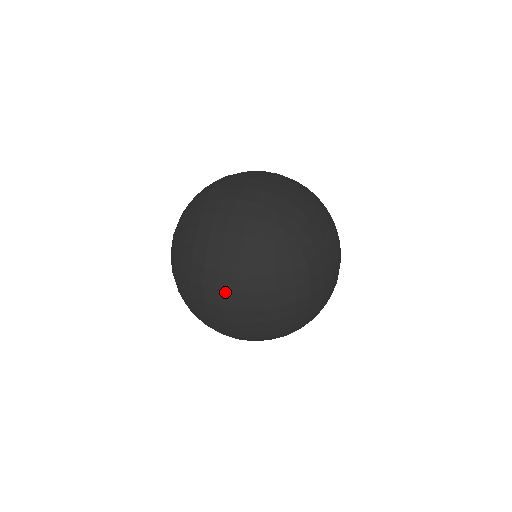
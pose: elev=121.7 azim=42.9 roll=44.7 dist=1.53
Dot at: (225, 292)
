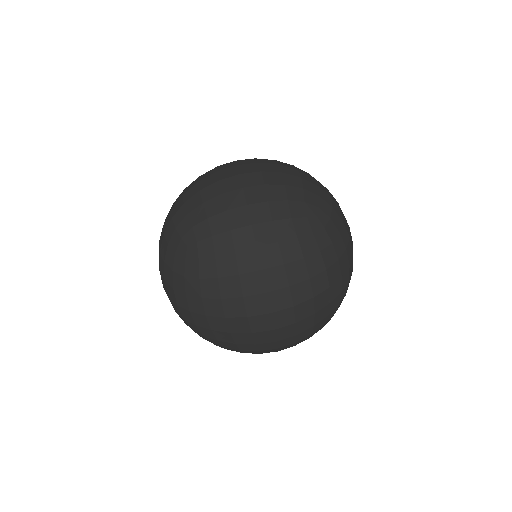
Dot at: (273, 293)
